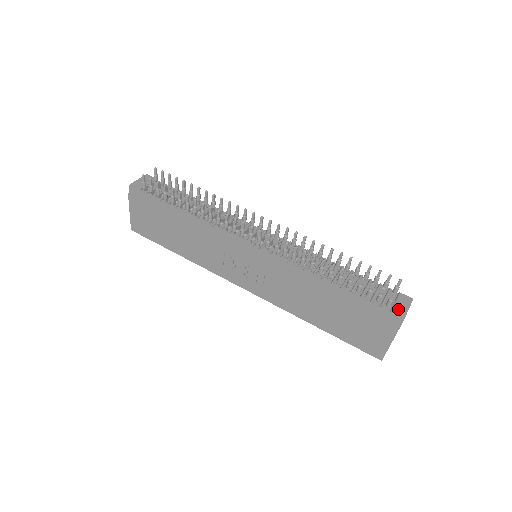
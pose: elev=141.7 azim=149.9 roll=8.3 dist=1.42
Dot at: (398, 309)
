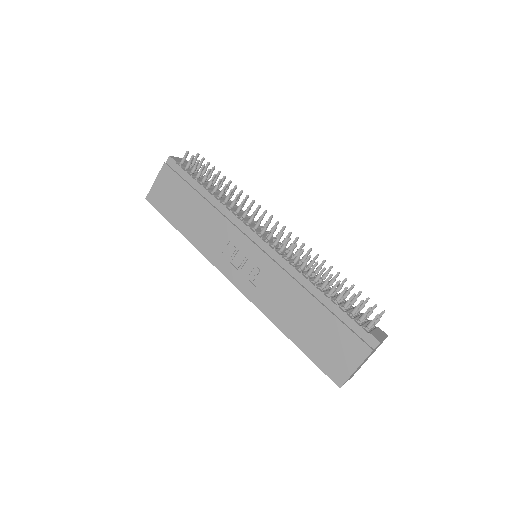
Dot at: (375, 334)
